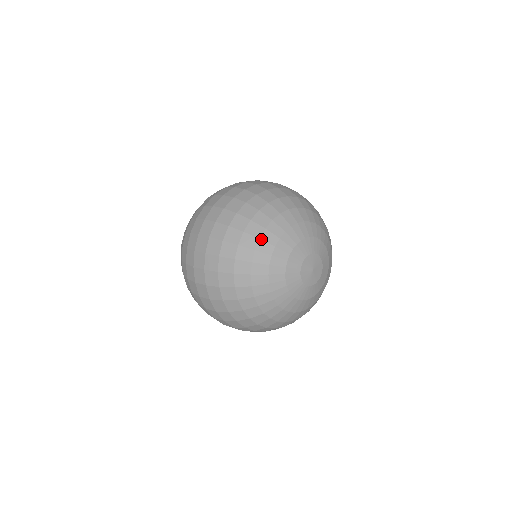
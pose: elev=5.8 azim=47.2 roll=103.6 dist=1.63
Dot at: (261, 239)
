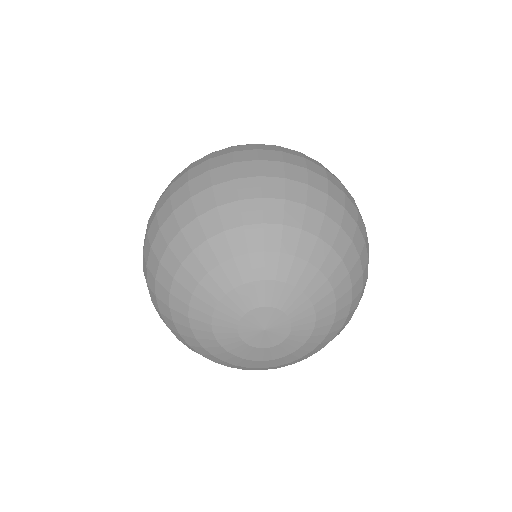
Dot at: (175, 279)
